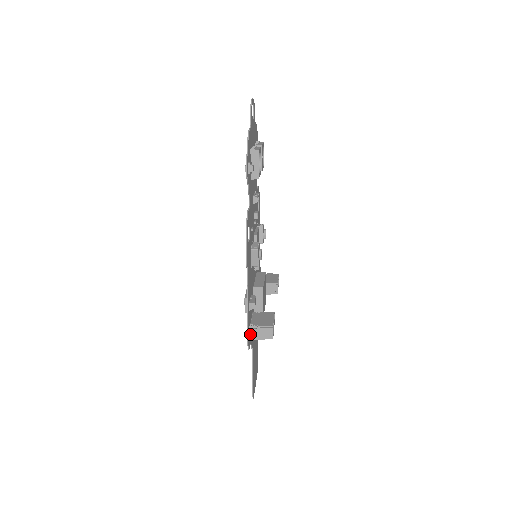
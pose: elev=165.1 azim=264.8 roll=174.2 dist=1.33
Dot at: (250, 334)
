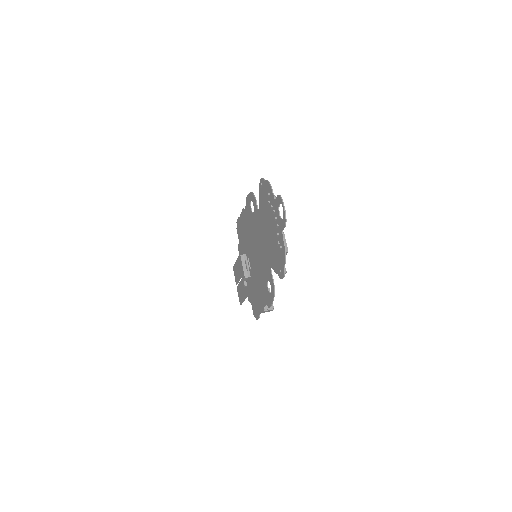
Dot at: occluded
